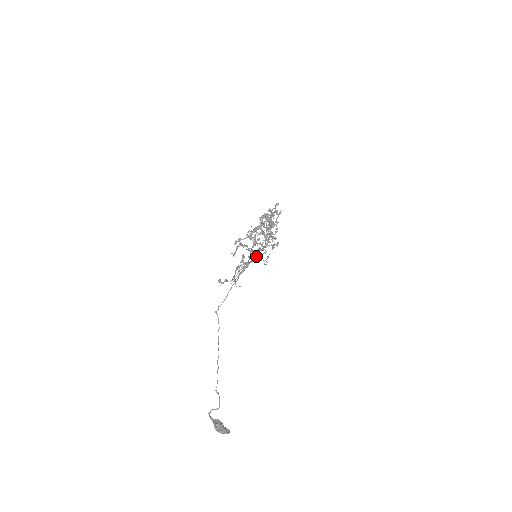
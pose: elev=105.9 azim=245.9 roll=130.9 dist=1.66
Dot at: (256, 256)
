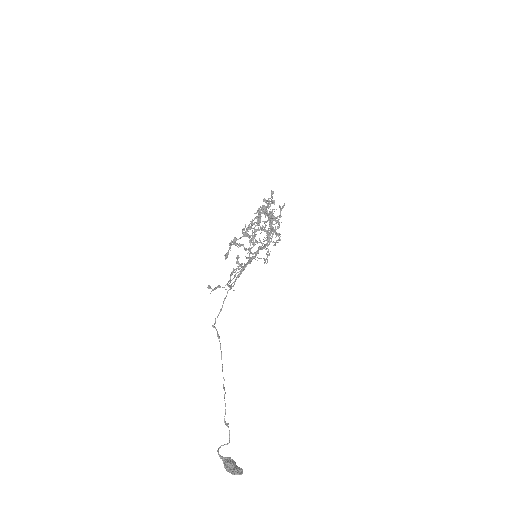
Dot at: (255, 256)
